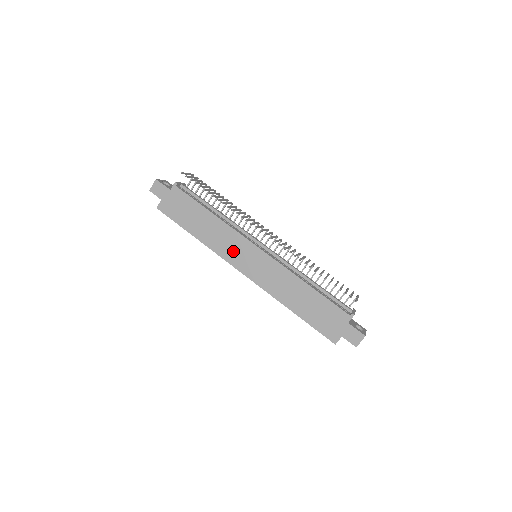
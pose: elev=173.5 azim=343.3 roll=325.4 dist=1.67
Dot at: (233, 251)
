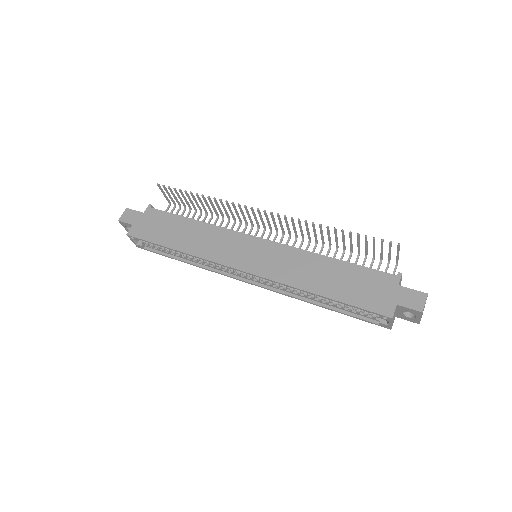
Dot at: (227, 250)
